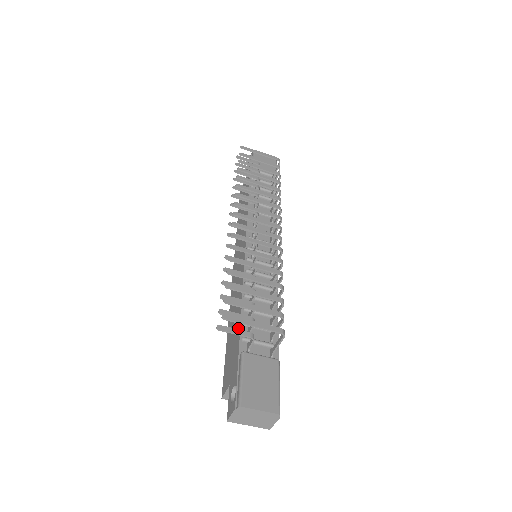
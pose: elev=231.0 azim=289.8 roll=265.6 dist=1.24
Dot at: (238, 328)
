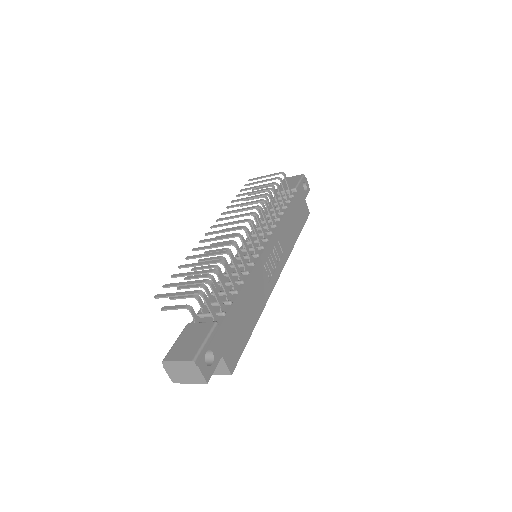
Dot at: occluded
